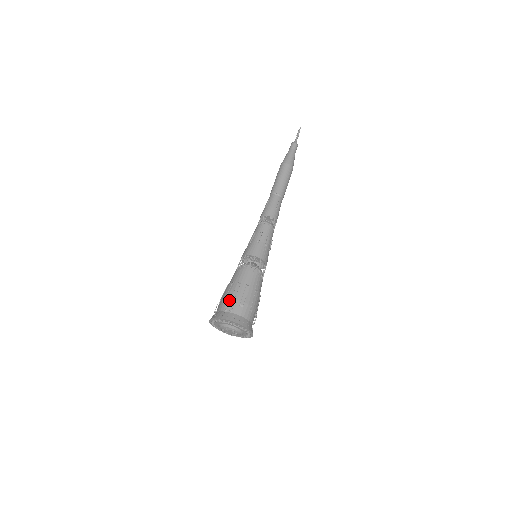
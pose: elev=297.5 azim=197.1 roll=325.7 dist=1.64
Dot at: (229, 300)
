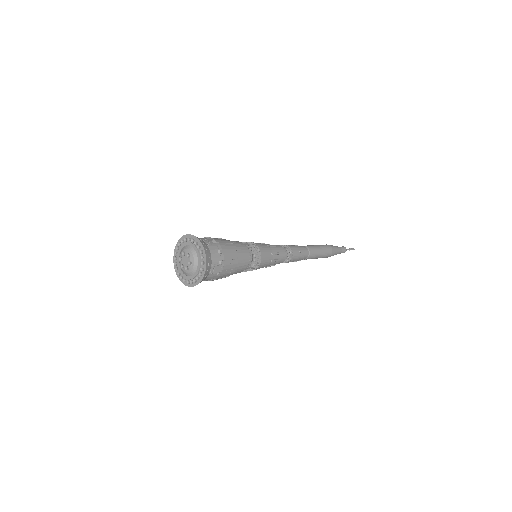
Dot at: occluded
